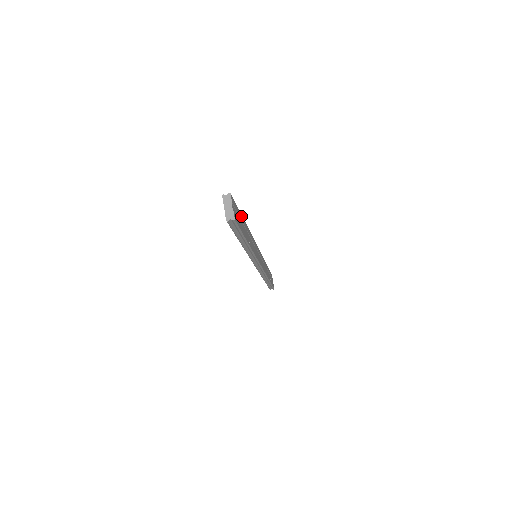
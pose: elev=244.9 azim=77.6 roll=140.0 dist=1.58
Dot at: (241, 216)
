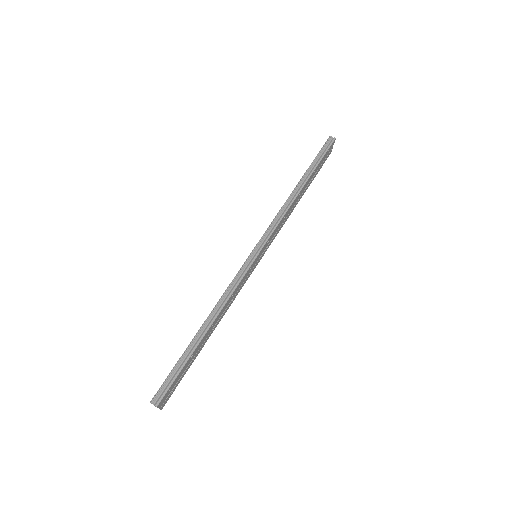
Dot at: (311, 182)
